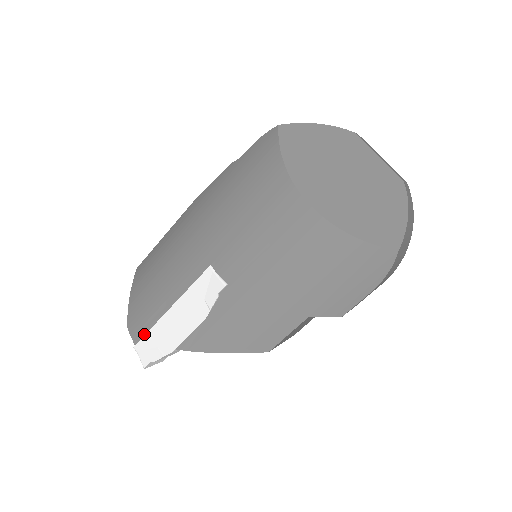
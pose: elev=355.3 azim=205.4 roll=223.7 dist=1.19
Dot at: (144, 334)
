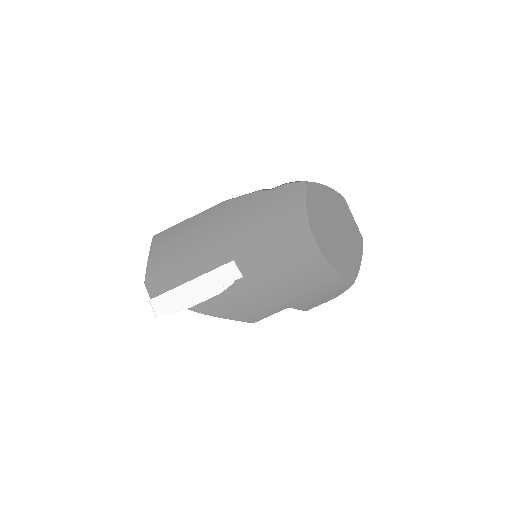
Dot at: (162, 293)
